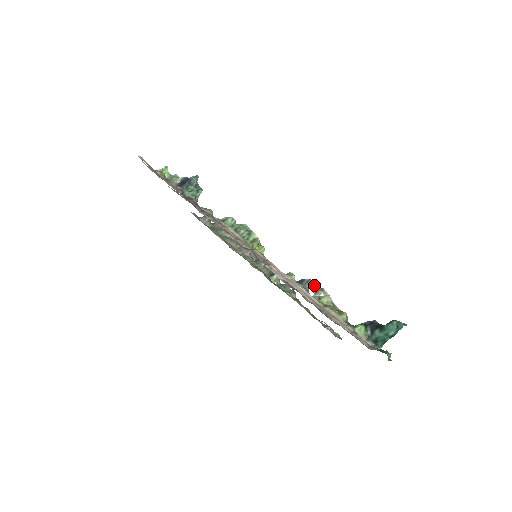
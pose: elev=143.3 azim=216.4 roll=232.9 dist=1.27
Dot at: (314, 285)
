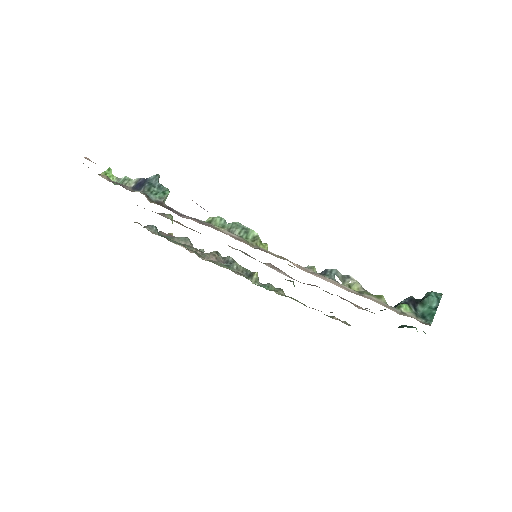
Dot at: (339, 274)
